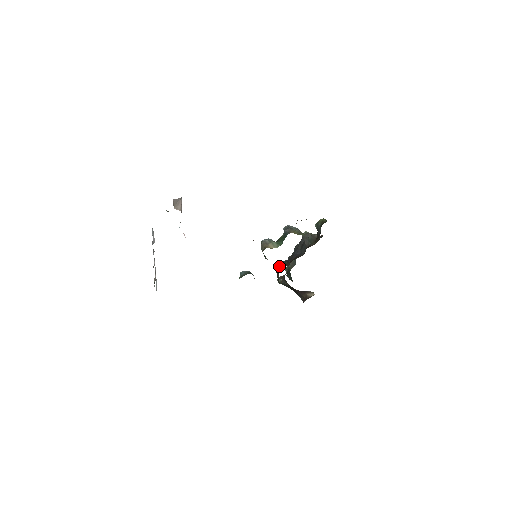
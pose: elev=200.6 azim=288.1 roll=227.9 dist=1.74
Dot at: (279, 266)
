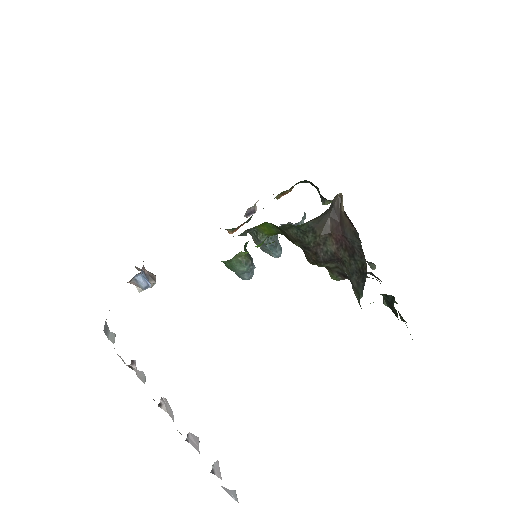
Dot at: occluded
